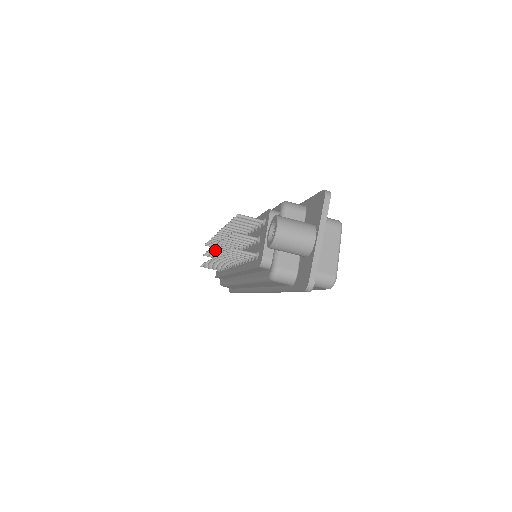
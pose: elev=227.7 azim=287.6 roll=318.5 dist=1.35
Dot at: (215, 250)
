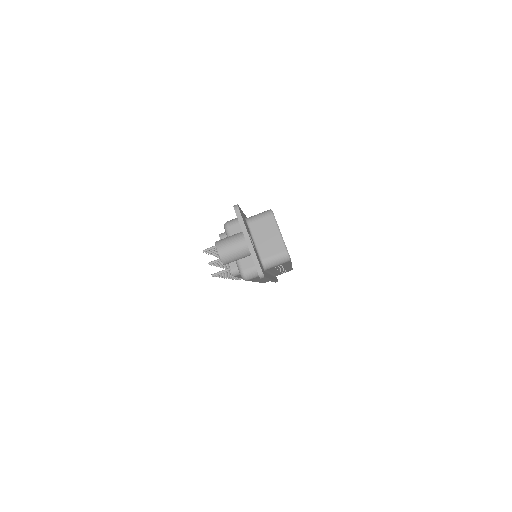
Dot at: occluded
